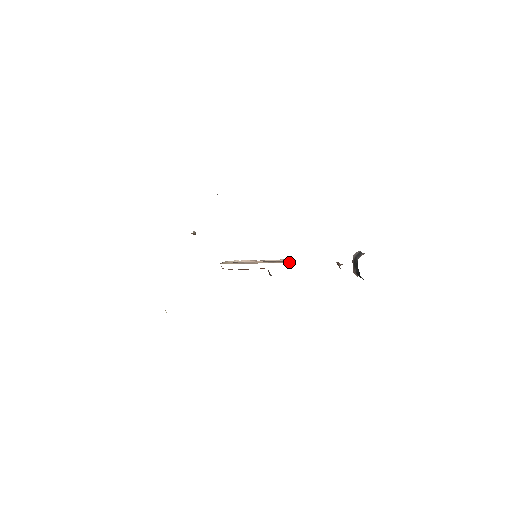
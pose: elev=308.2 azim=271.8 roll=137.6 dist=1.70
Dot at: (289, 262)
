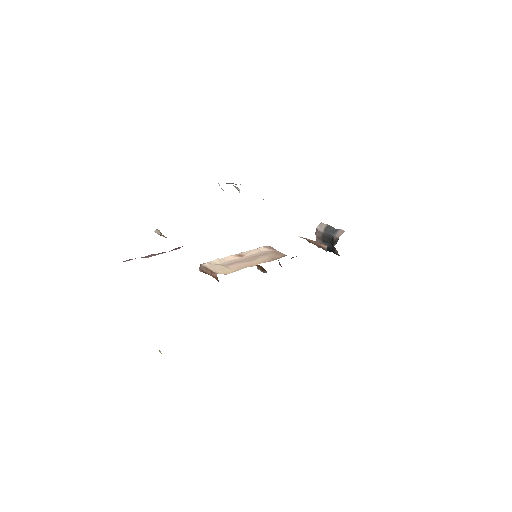
Dot at: (281, 253)
